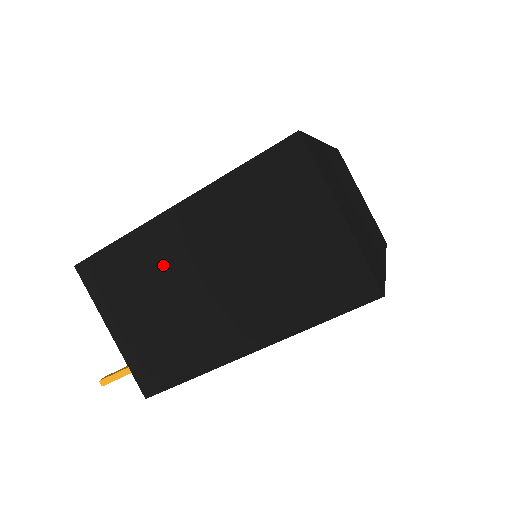
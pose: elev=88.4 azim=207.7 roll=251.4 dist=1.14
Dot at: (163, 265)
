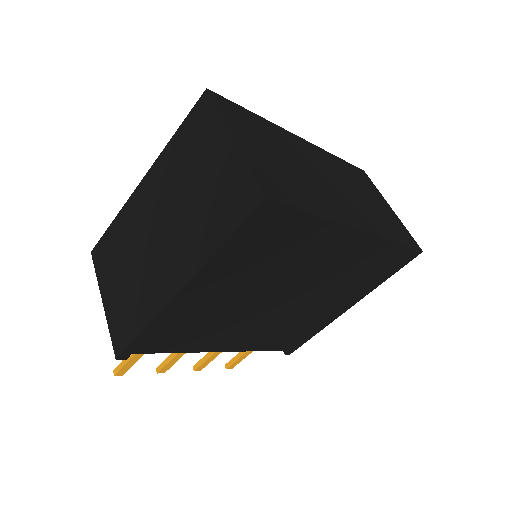
Dot at: (133, 231)
